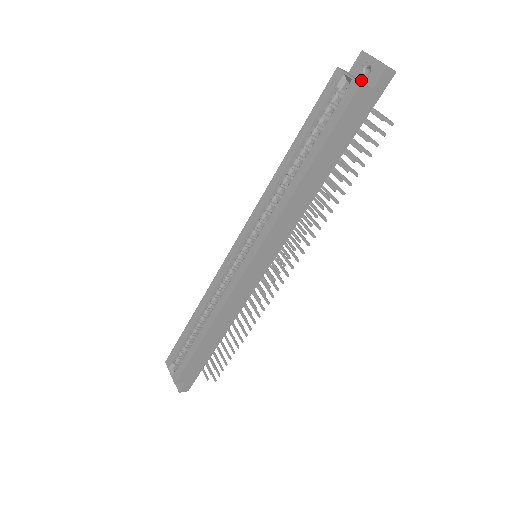
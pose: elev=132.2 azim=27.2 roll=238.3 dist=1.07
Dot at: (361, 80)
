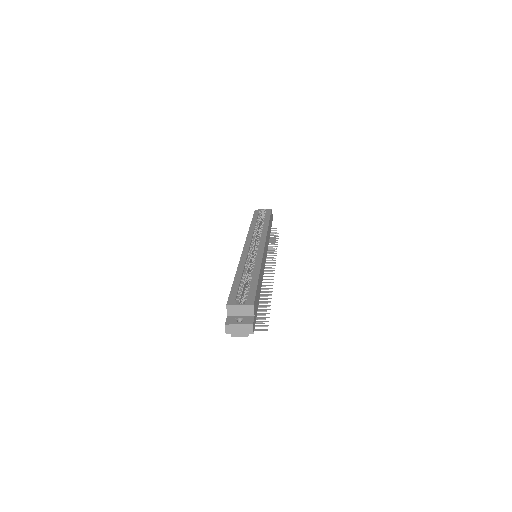
Dot at: occluded
